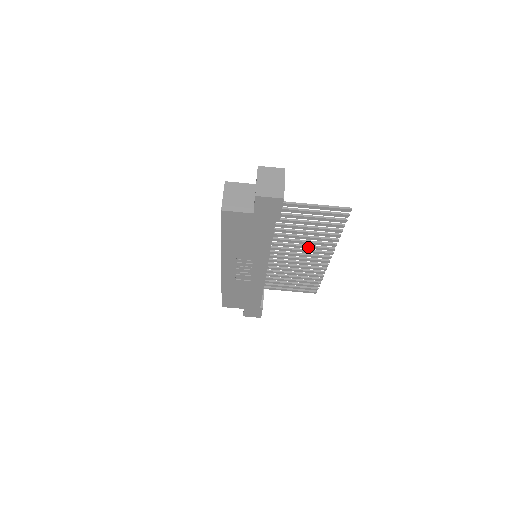
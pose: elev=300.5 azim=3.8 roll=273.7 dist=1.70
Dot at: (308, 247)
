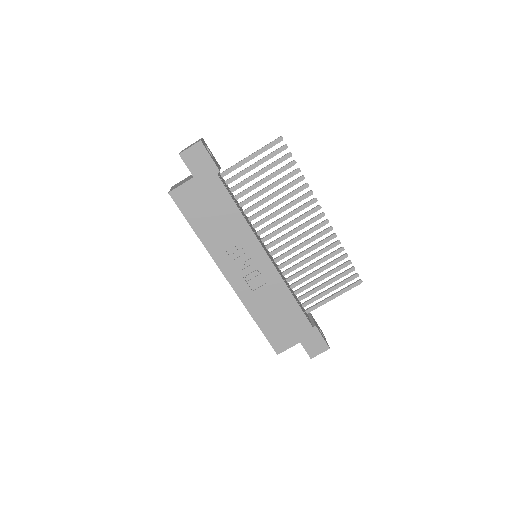
Dot at: (292, 213)
